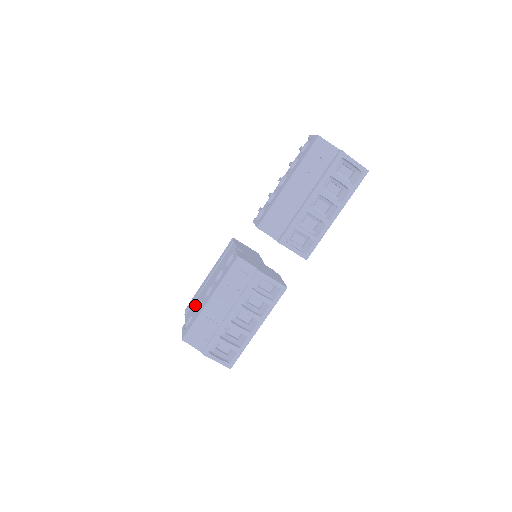
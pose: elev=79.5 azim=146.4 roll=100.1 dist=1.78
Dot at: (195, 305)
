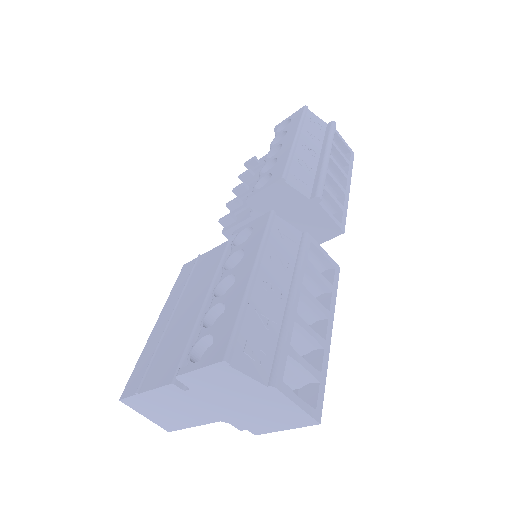
Dot at: (171, 351)
